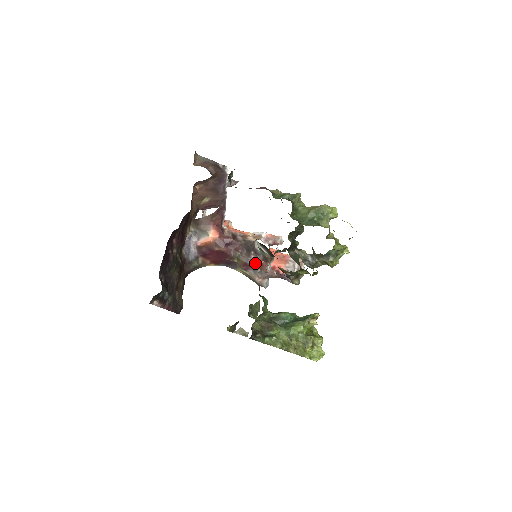
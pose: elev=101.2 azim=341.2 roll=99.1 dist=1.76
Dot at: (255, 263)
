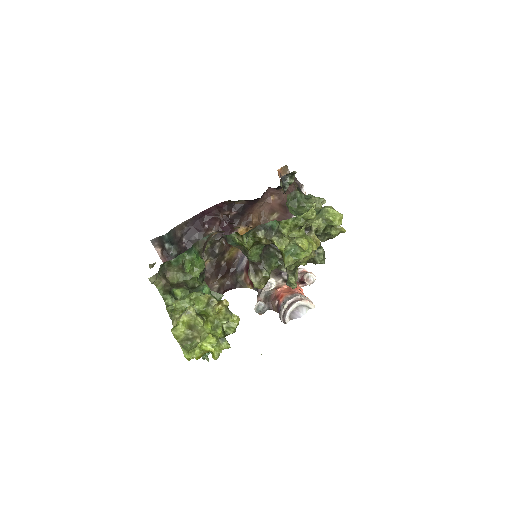
Dot at: occluded
